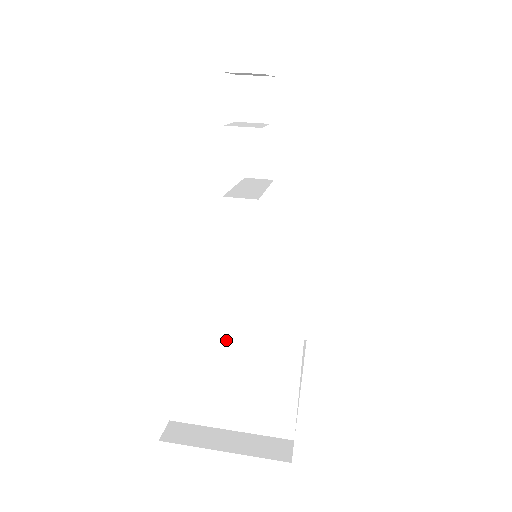
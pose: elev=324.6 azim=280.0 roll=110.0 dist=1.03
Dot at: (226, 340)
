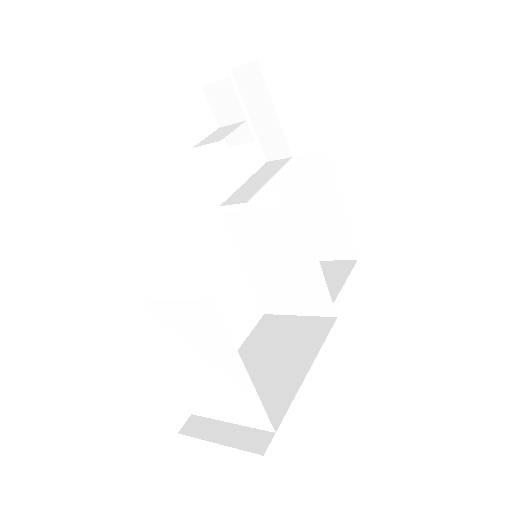
Dot at: (193, 360)
